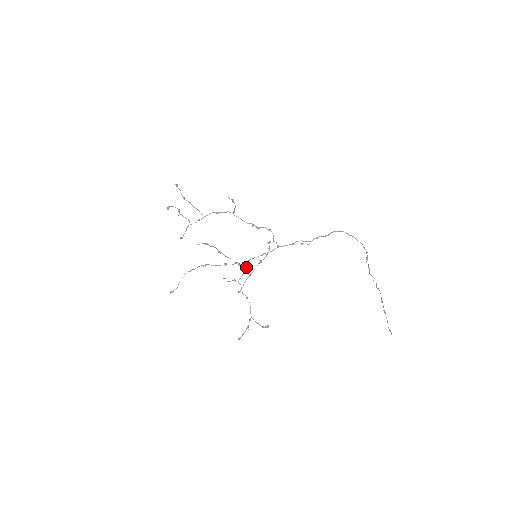
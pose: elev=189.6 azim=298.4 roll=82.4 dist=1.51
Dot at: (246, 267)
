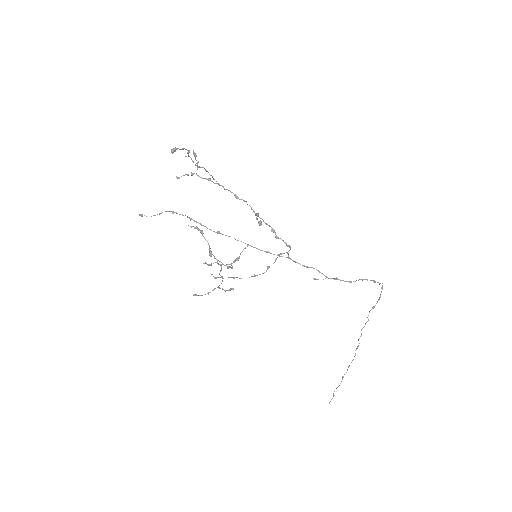
Dot at: (238, 260)
